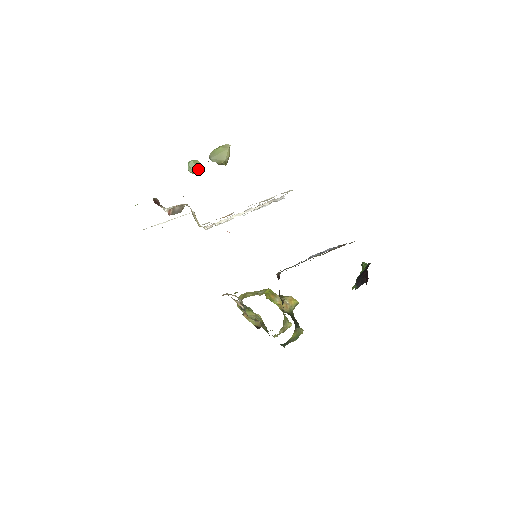
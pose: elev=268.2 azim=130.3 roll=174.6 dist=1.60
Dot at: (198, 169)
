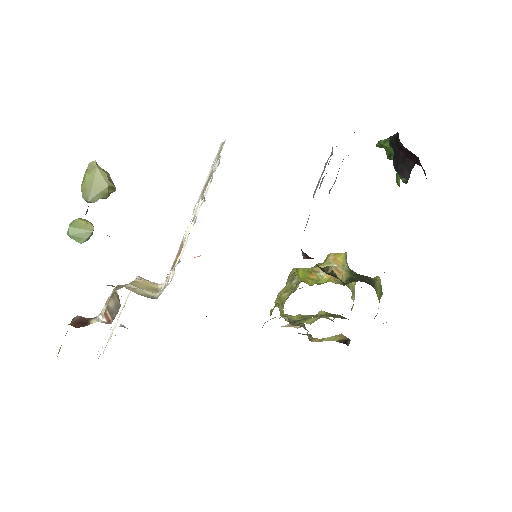
Dot at: (87, 229)
